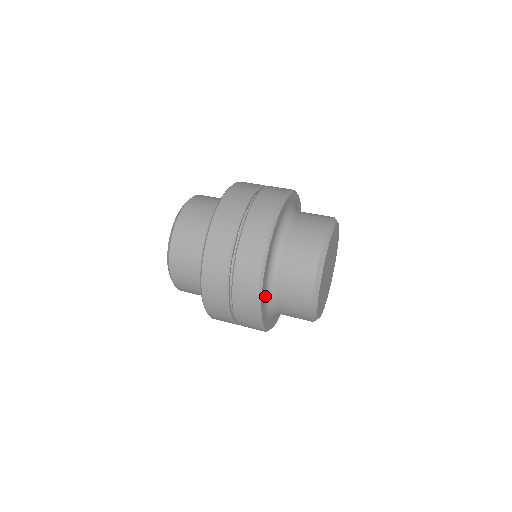
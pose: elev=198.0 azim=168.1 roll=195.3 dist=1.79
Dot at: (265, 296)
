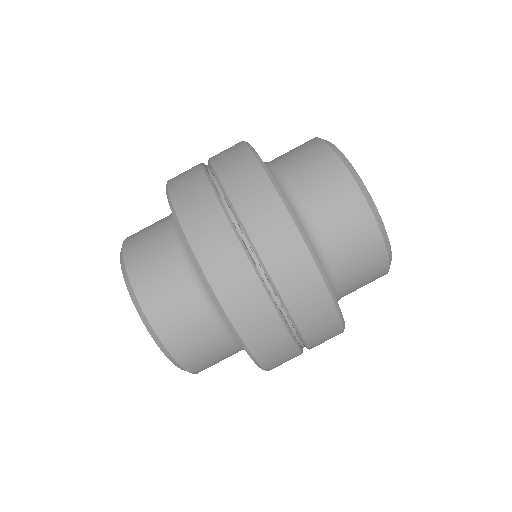
Dot at: occluded
